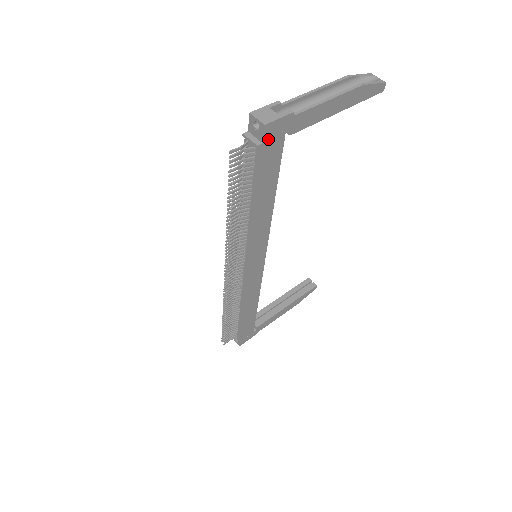
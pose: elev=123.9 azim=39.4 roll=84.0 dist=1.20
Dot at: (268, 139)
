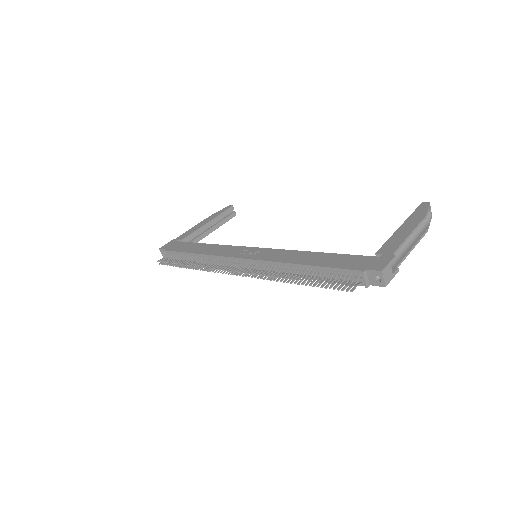
Dot at: (374, 282)
